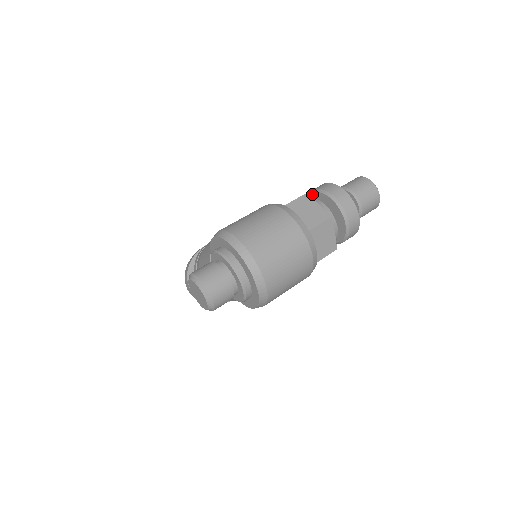
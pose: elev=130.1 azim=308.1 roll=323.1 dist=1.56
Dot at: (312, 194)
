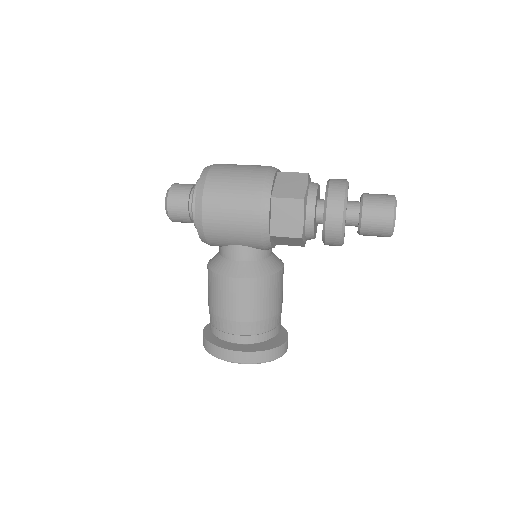
Dot at: occluded
